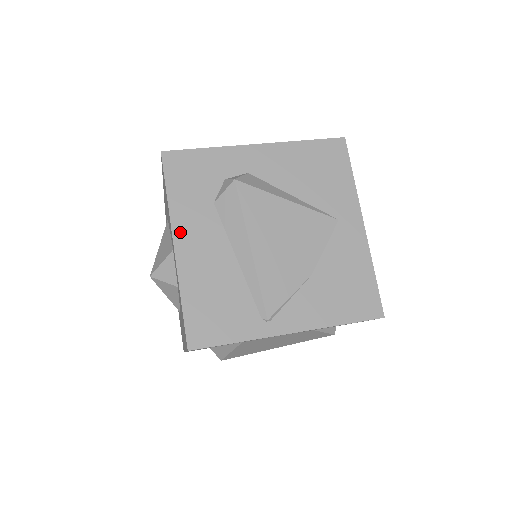
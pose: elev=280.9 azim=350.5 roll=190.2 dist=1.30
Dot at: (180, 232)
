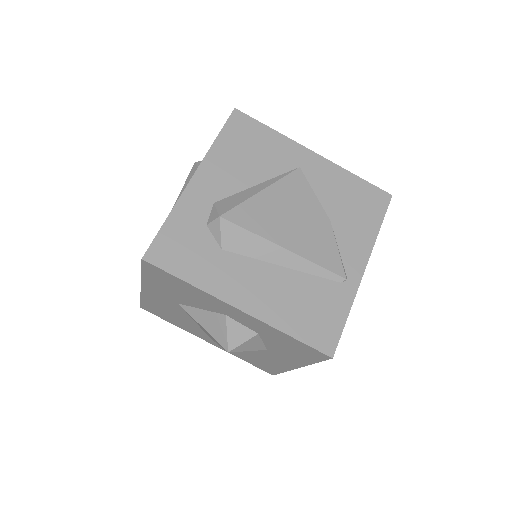
Dot at: (229, 295)
